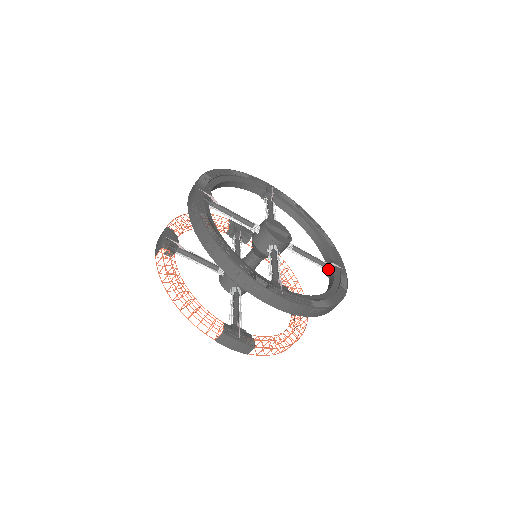
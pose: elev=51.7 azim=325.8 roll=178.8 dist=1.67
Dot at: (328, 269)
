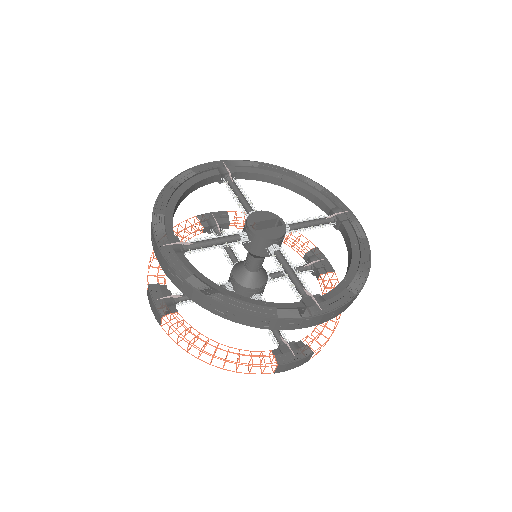
Dot at: (334, 222)
